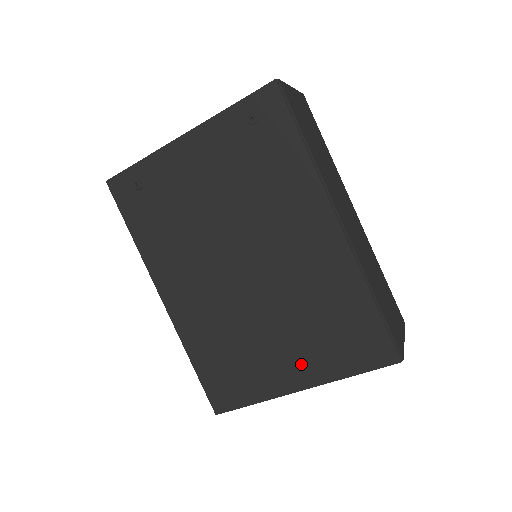
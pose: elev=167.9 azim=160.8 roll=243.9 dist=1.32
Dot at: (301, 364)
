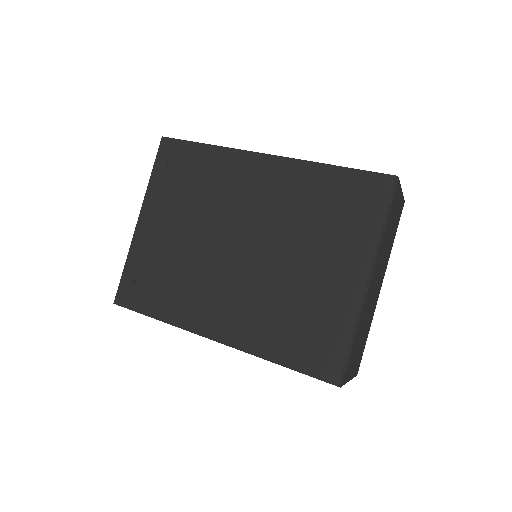
Dot at: (345, 261)
